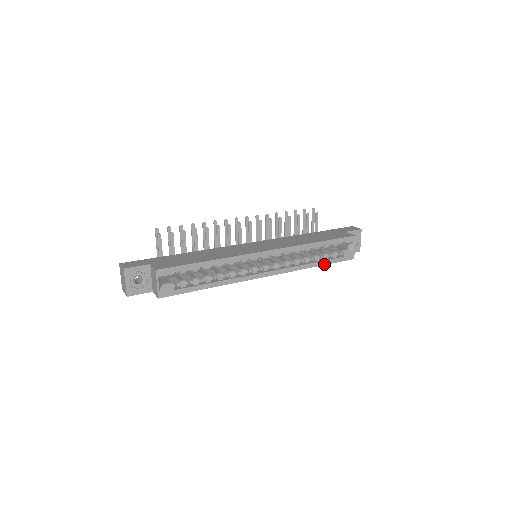
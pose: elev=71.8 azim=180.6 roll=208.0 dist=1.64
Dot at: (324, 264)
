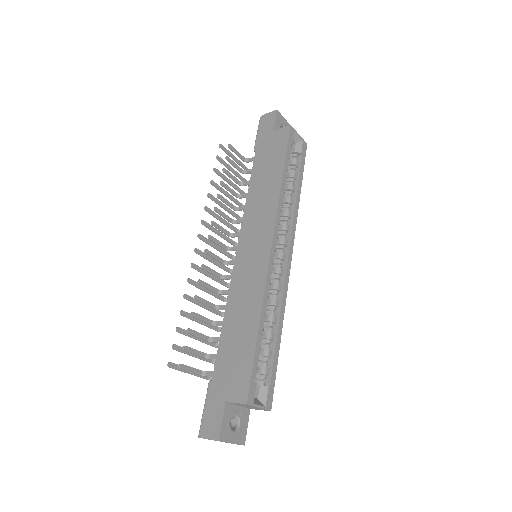
Dot at: (301, 183)
